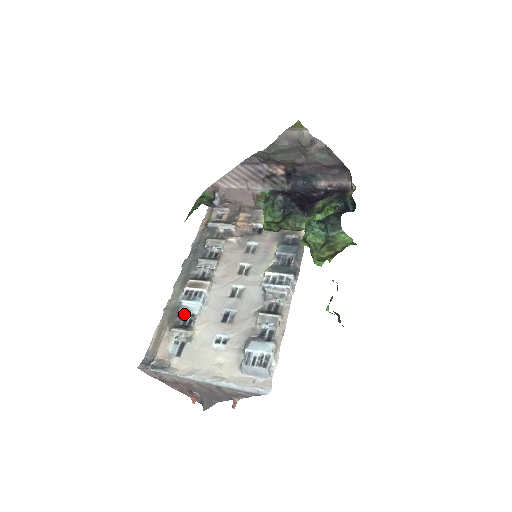
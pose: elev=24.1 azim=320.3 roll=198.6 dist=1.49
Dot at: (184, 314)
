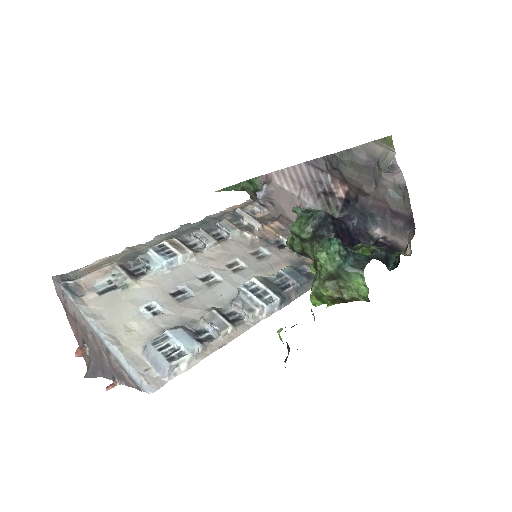
Dot at: (141, 262)
